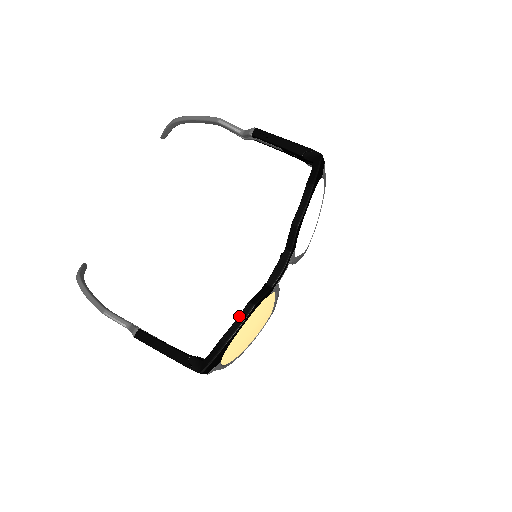
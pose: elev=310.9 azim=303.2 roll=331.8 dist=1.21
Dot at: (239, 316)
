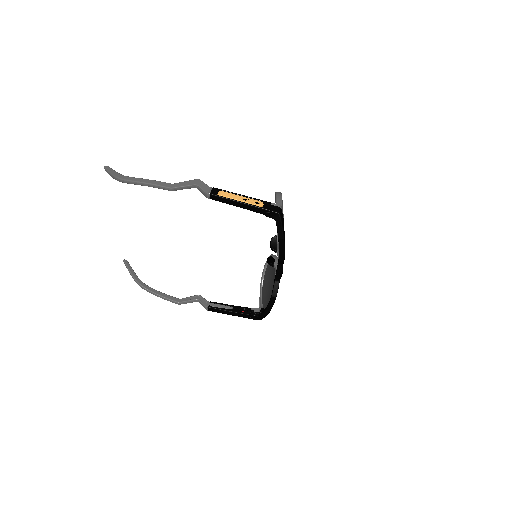
Dot at: (270, 303)
